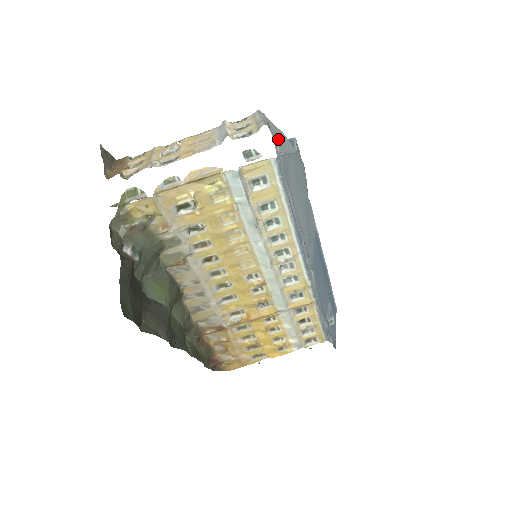
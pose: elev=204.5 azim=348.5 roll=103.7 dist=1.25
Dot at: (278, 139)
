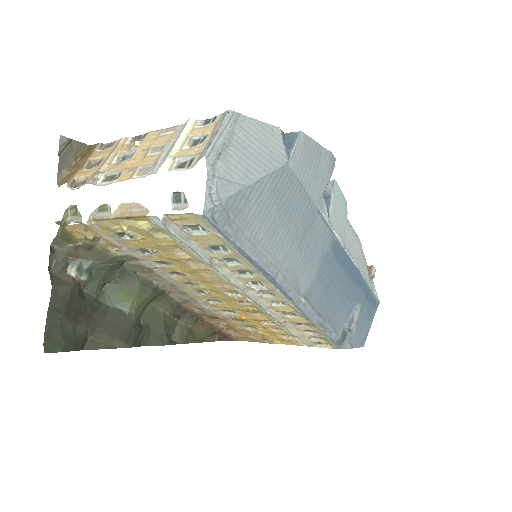
Dot at: (237, 165)
